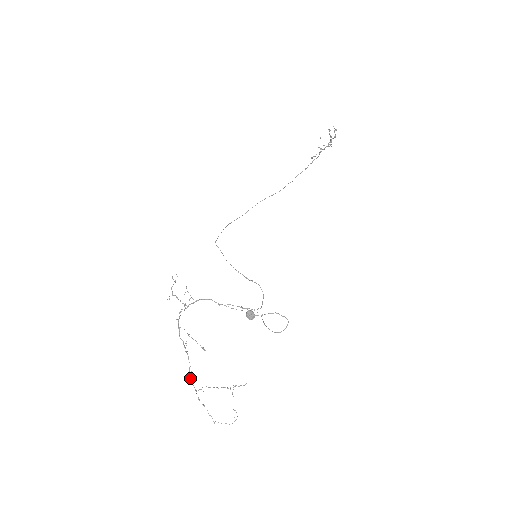
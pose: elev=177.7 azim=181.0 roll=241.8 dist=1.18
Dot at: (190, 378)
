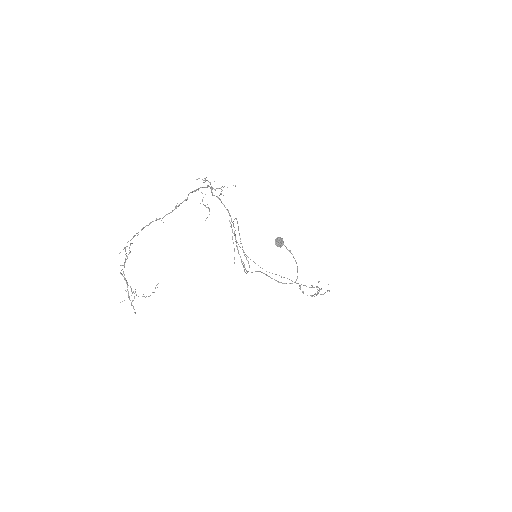
Dot at: (147, 225)
